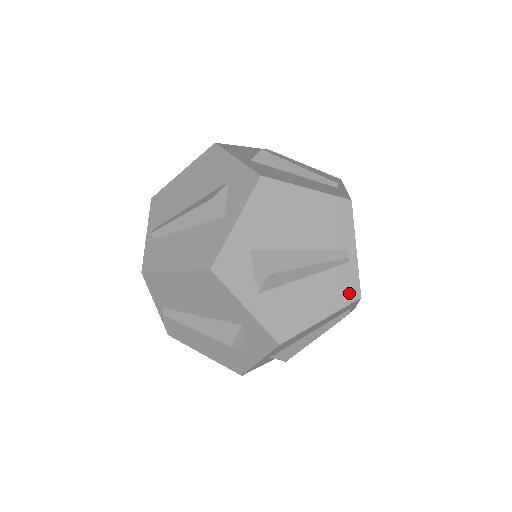
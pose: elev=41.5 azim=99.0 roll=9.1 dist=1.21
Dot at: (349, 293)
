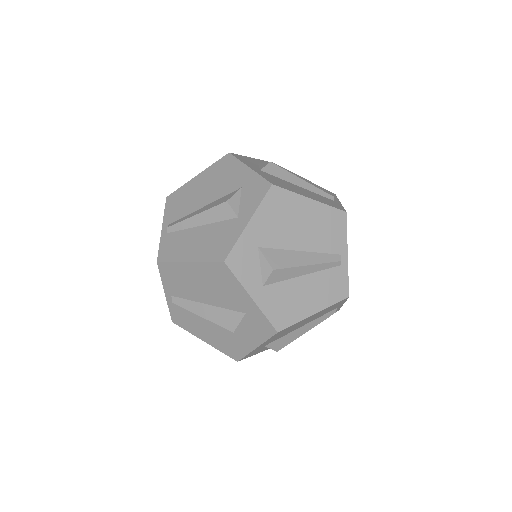
Dot at: (339, 292)
